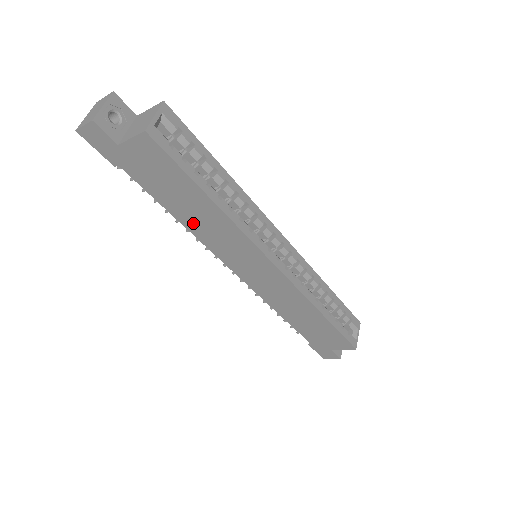
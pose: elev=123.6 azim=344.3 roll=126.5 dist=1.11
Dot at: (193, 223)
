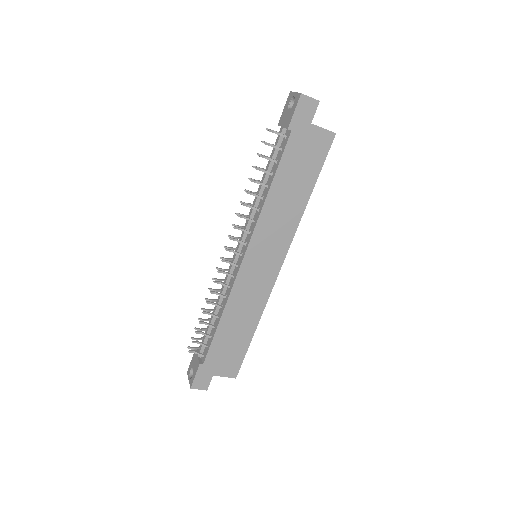
Dot at: (276, 201)
